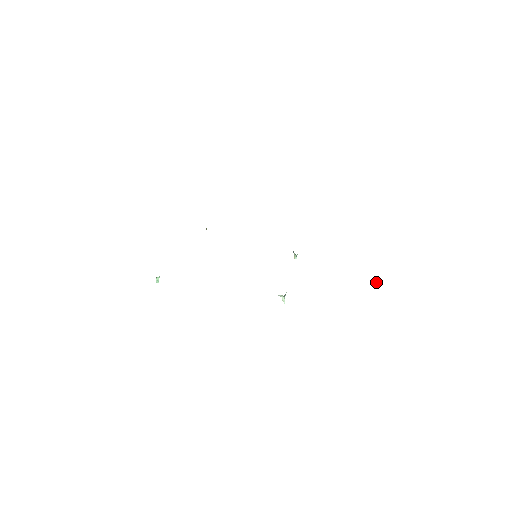
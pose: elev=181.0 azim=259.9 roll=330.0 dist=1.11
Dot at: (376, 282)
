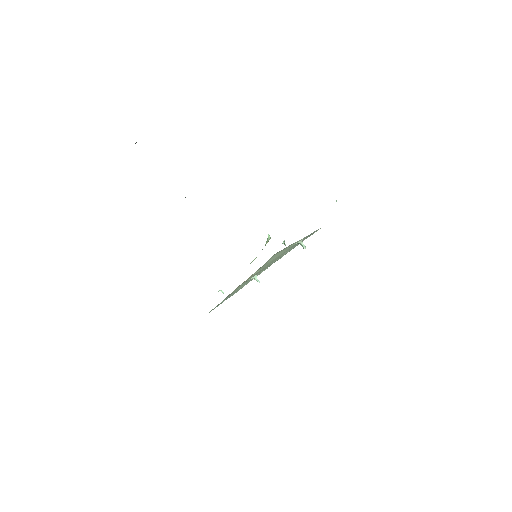
Dot at: (303, 245)
